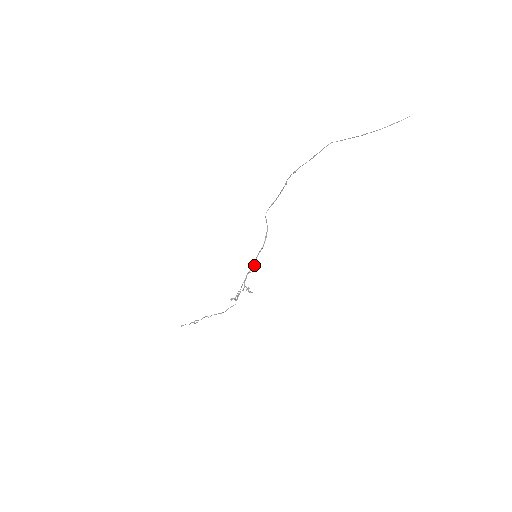
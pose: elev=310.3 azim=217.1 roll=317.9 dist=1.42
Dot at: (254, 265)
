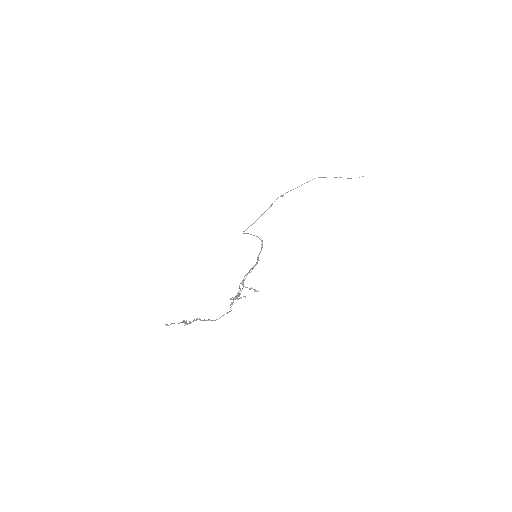
Dot at: (256, 264)
